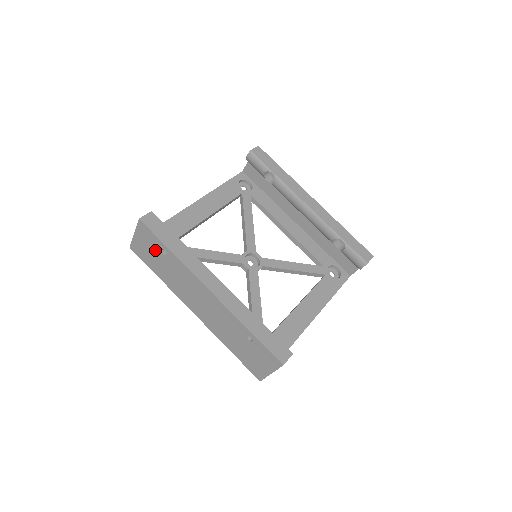
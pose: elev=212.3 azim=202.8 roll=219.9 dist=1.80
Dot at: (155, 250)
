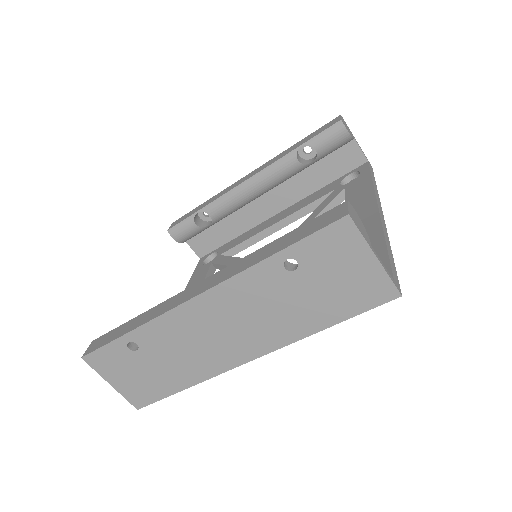
Dot at: (132, 363)
